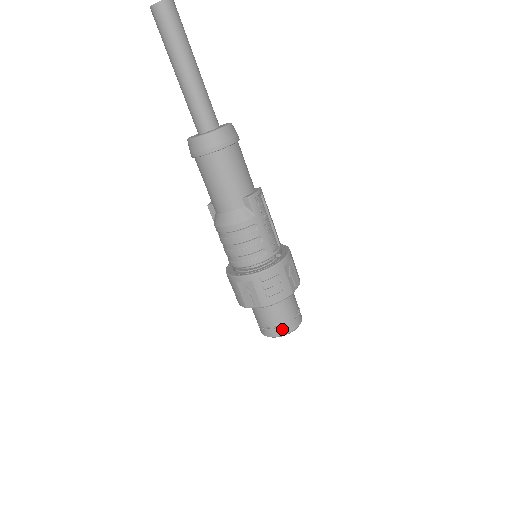
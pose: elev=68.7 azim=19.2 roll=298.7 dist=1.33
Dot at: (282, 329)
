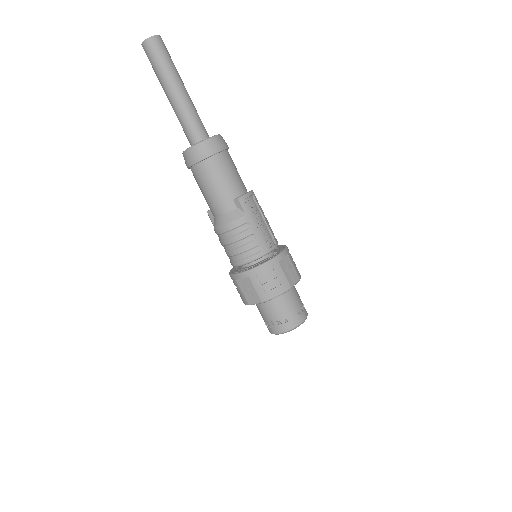
Dot at: (285, 325)
